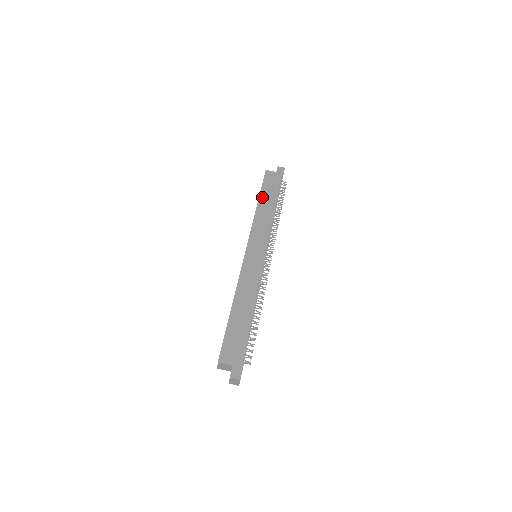
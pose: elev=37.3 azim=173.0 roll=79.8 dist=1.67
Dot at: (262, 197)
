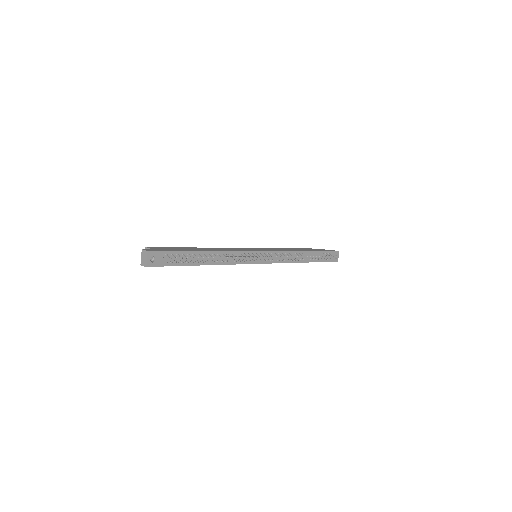
Dot at: occluded
